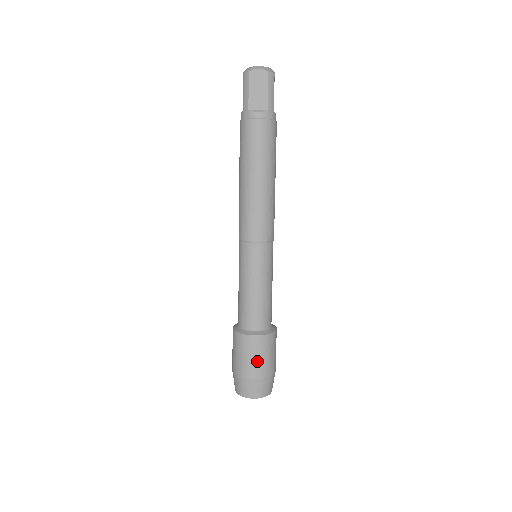
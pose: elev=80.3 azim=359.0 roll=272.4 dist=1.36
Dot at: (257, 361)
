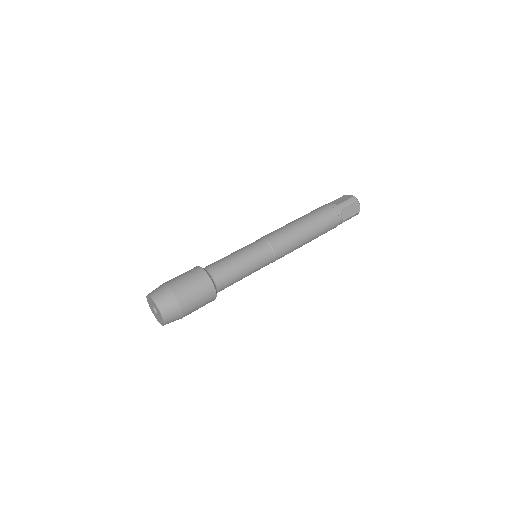
Dot at: (182, 278)
